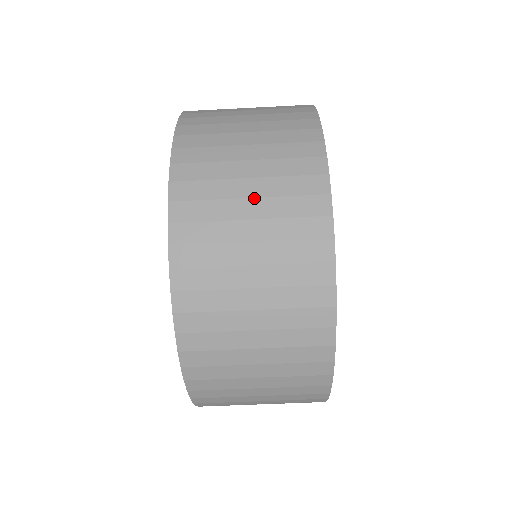
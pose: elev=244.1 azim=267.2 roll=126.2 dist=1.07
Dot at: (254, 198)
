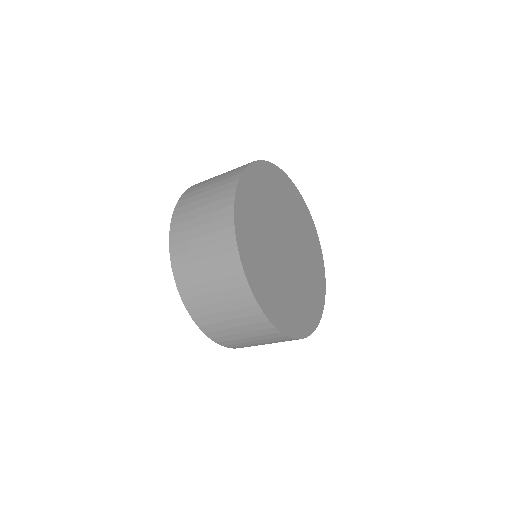
Dot at: (205, 259)
